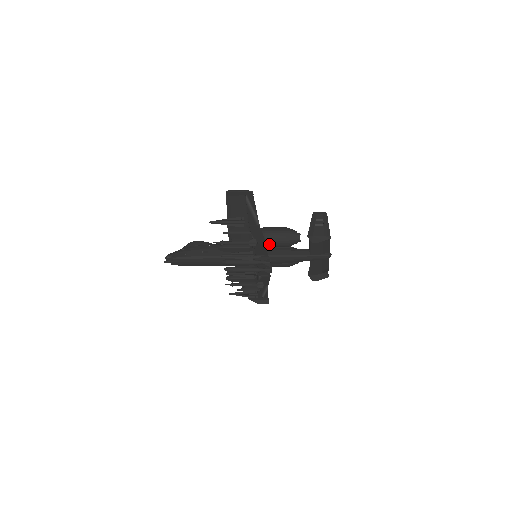
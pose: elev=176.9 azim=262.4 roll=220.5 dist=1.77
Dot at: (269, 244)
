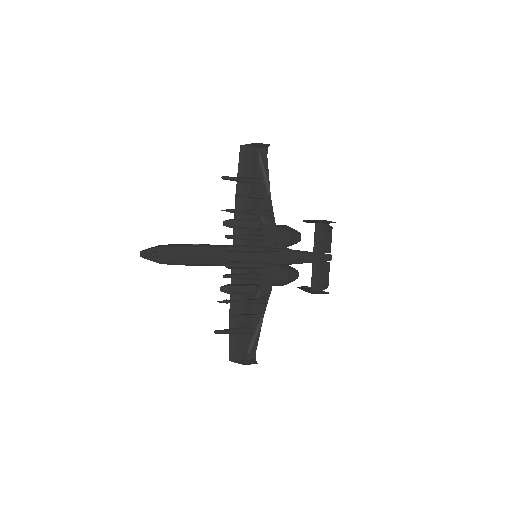
Dot at: occluded
